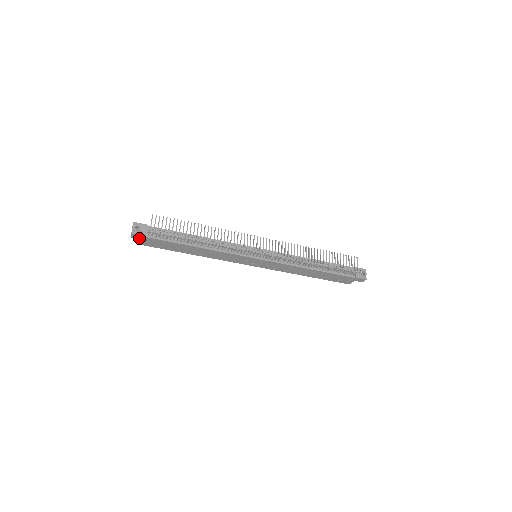
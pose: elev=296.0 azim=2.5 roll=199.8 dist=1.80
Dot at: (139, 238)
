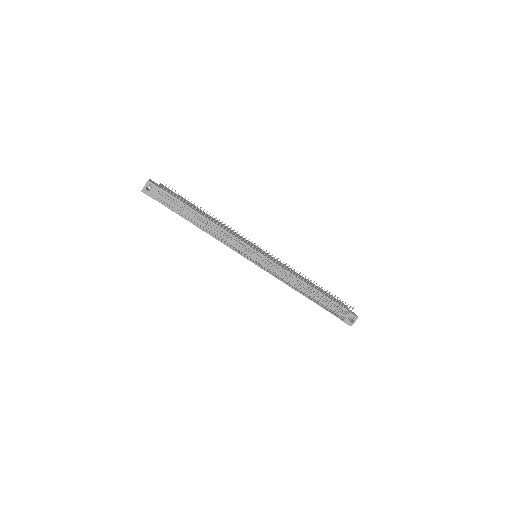
Dot at: occluded
